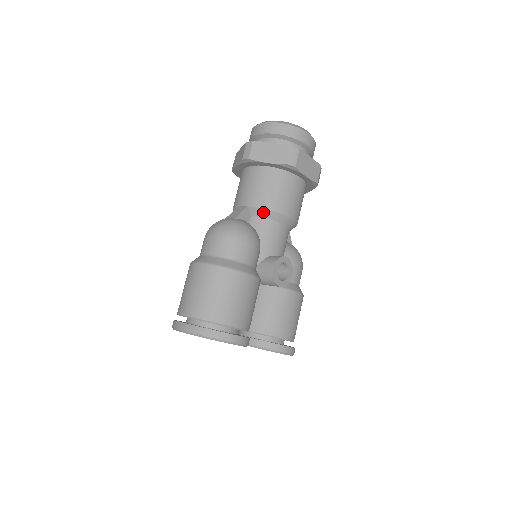
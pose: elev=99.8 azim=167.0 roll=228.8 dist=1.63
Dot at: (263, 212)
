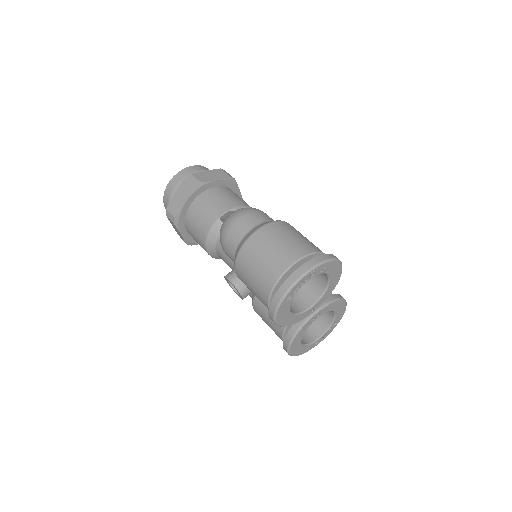
Dot at: occluded
